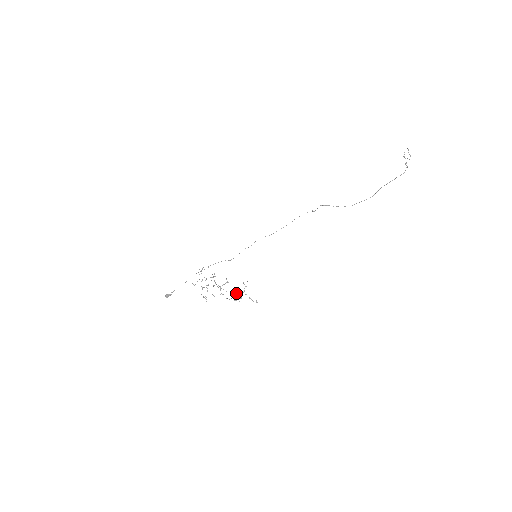
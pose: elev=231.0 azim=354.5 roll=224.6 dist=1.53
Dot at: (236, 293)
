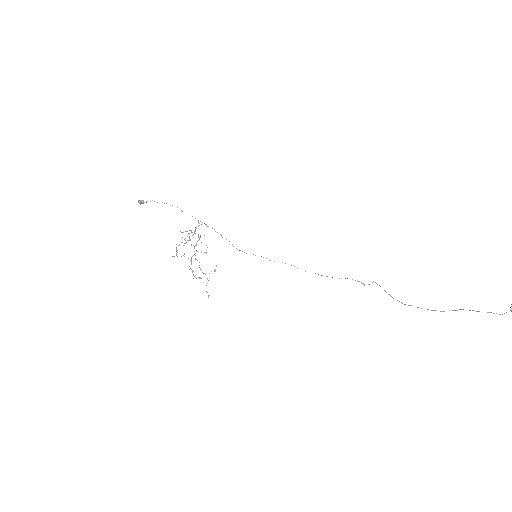
Dot at: occluded
